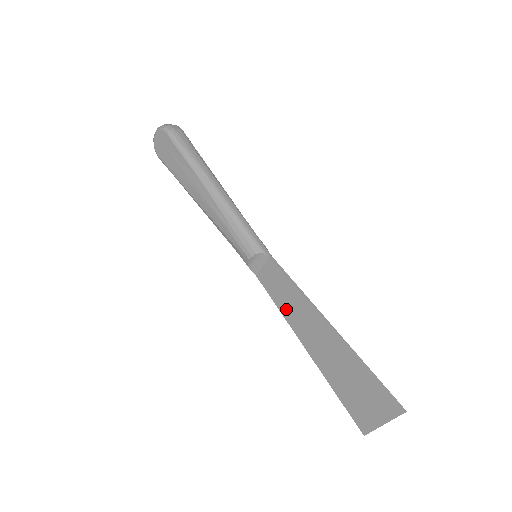
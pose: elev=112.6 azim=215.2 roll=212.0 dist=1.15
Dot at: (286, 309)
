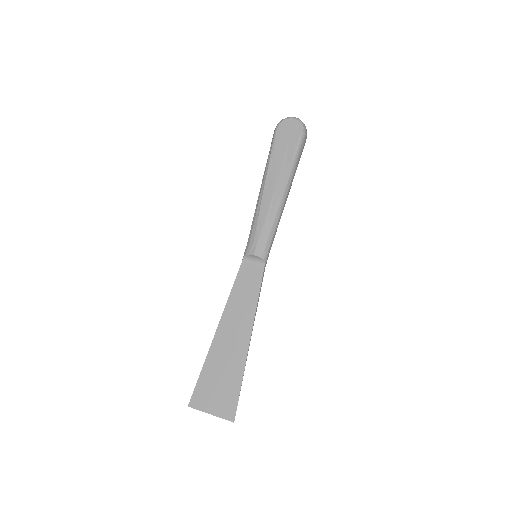
Dot at: (235, 301)
